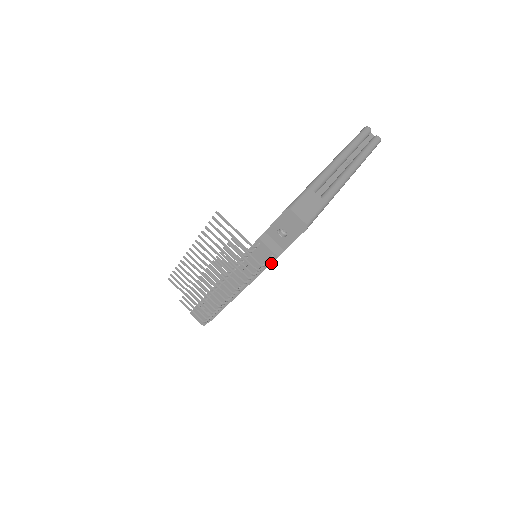
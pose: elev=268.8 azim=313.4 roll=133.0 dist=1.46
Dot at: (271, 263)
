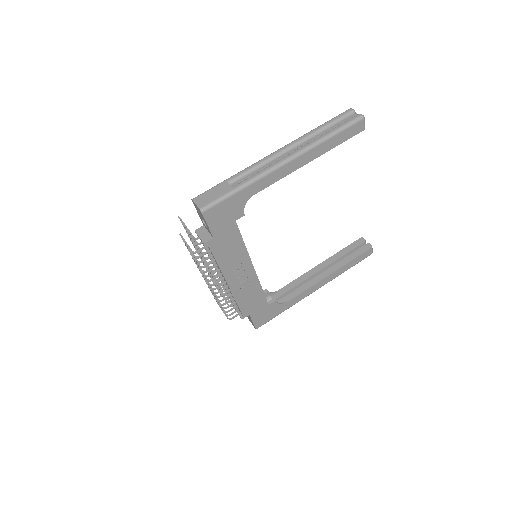
Dot at: (211, 251)
